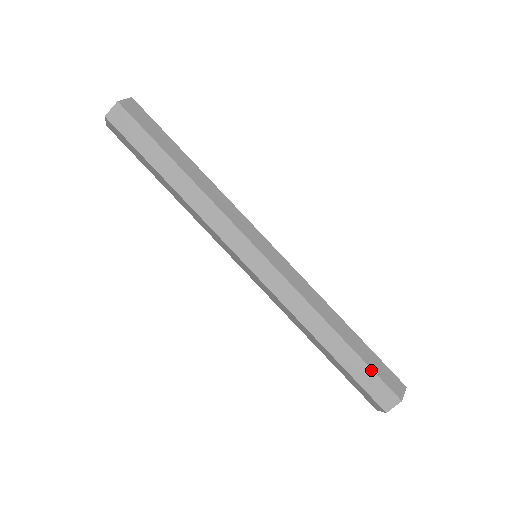
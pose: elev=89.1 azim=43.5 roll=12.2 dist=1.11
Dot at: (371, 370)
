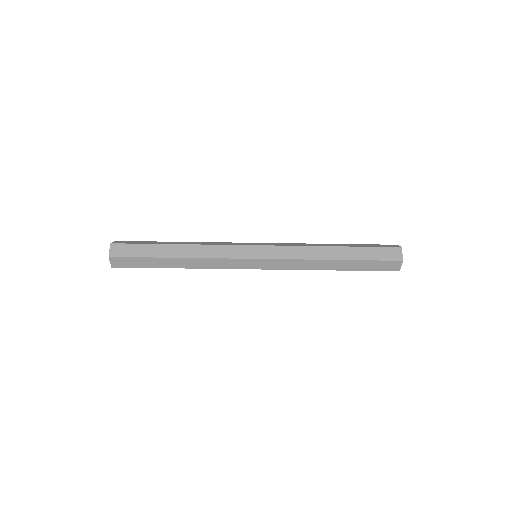
Dot at: (371, 247)
